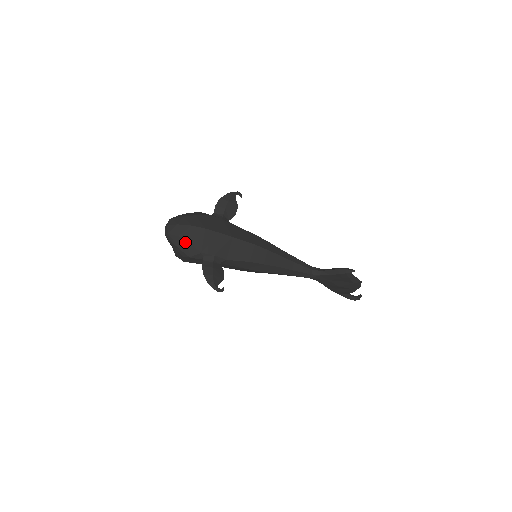
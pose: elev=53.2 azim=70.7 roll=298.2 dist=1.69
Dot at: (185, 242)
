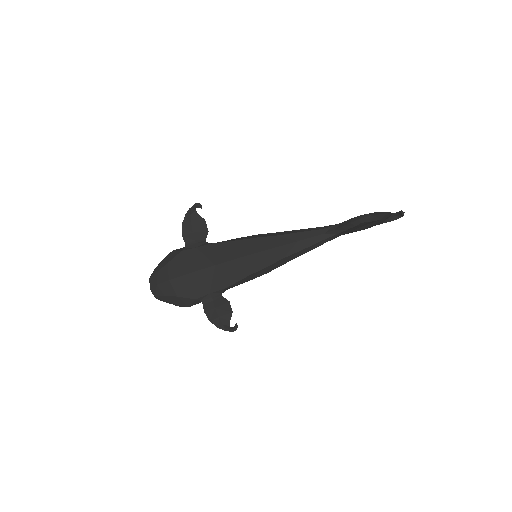
Dot at: (174, 298)
